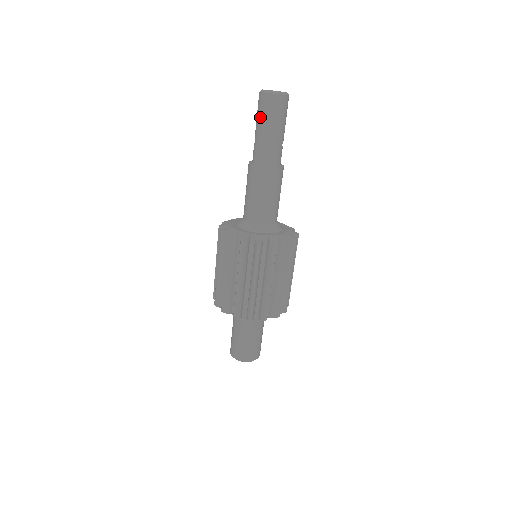
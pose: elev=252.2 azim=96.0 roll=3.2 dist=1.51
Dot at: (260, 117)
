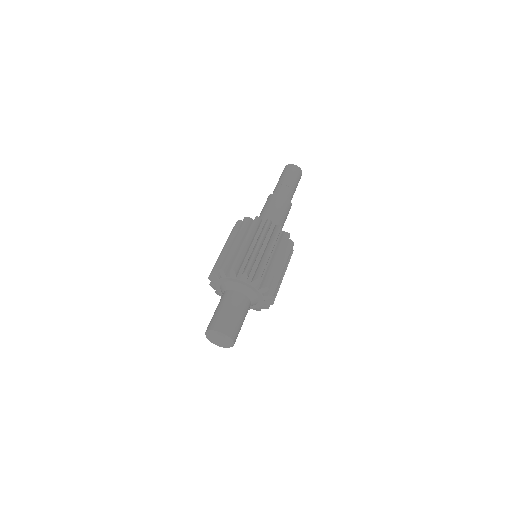
Dot at: (286, 174)
